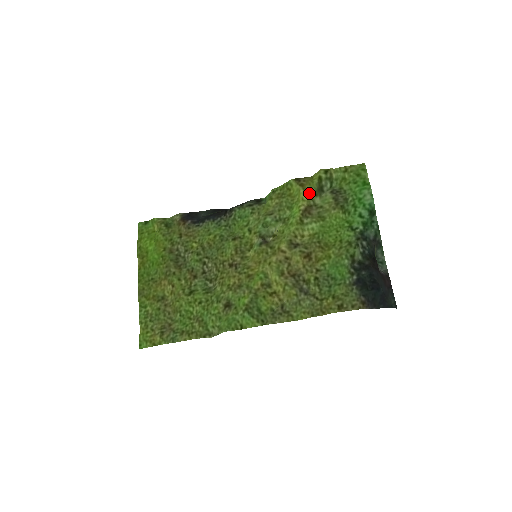
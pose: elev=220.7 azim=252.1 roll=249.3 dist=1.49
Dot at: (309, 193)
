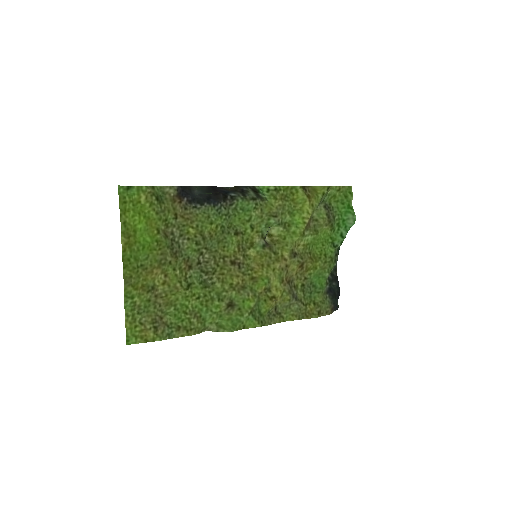
Dot at: (314, 207)
